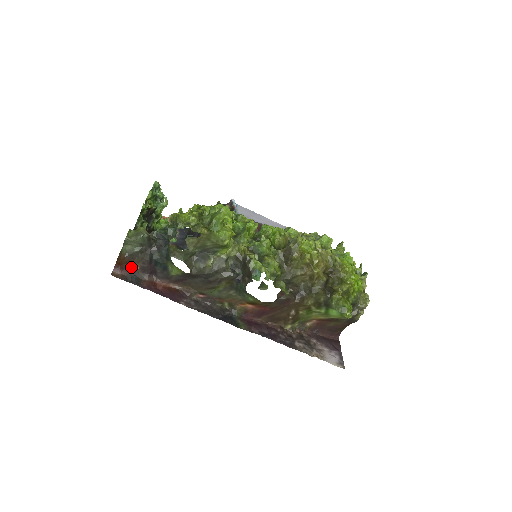
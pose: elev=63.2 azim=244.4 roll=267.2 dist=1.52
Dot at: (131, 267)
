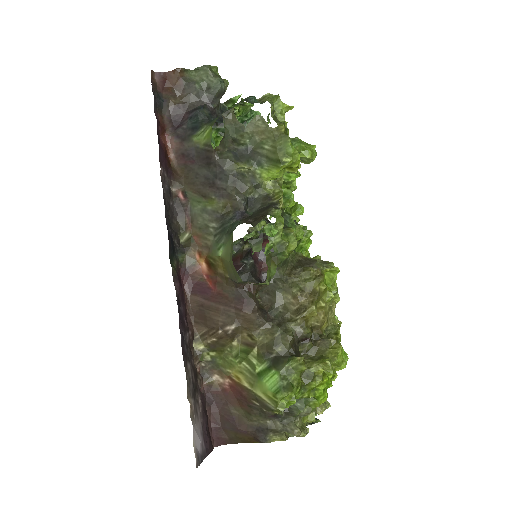
Dot at: (171, 94)
